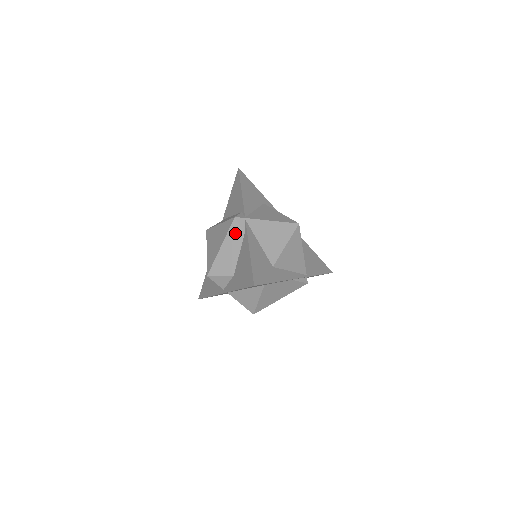
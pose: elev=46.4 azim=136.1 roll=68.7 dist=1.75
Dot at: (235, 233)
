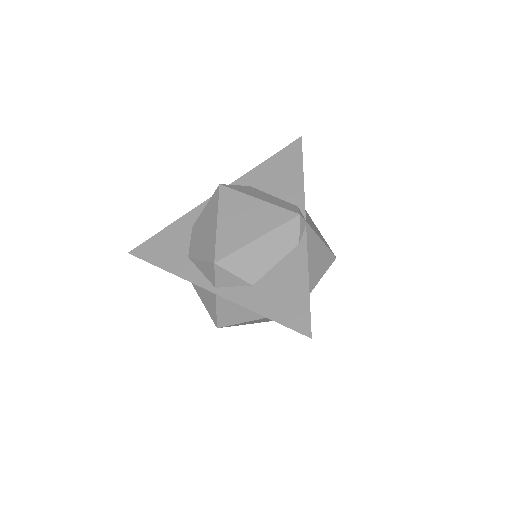
Dot at: (288, 234)
